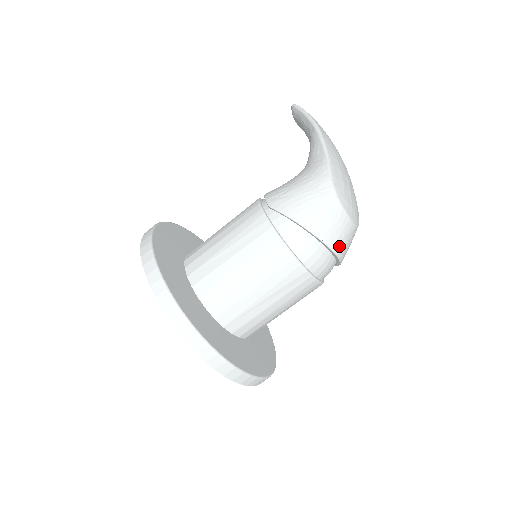
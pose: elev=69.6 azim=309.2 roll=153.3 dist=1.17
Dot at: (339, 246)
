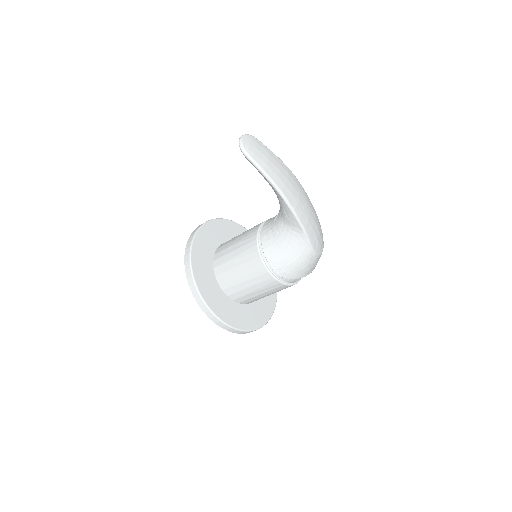
Dot at: occluded
